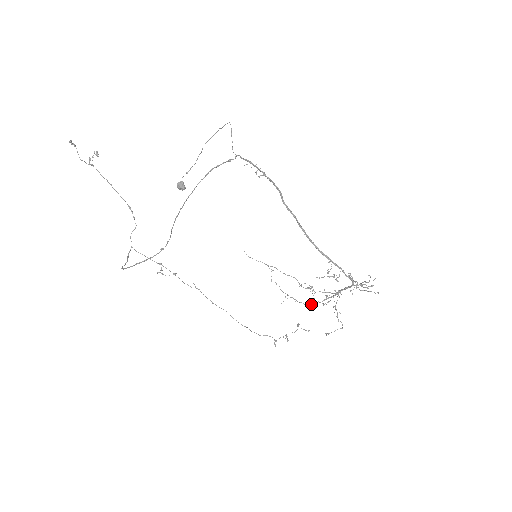
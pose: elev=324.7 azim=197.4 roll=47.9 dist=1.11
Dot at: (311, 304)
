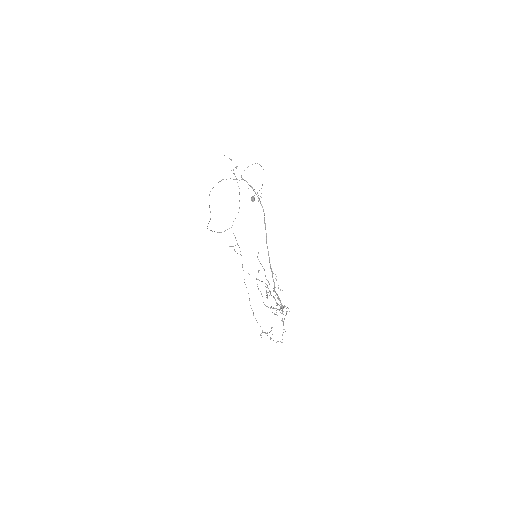
Dot at: occluded
